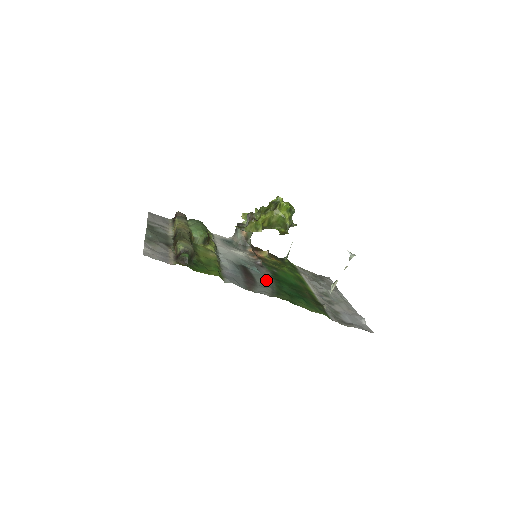
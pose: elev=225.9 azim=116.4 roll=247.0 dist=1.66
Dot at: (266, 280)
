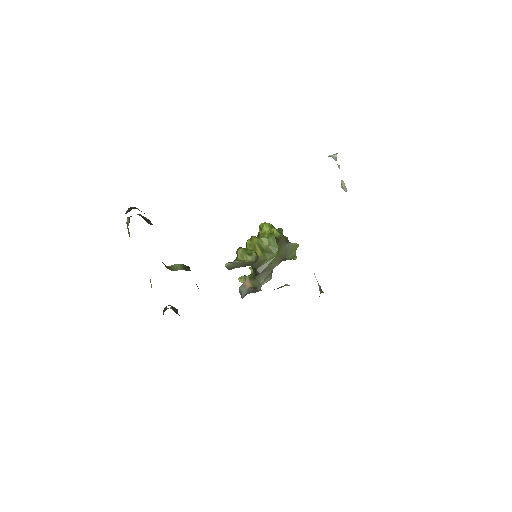
Dot at: occluded
